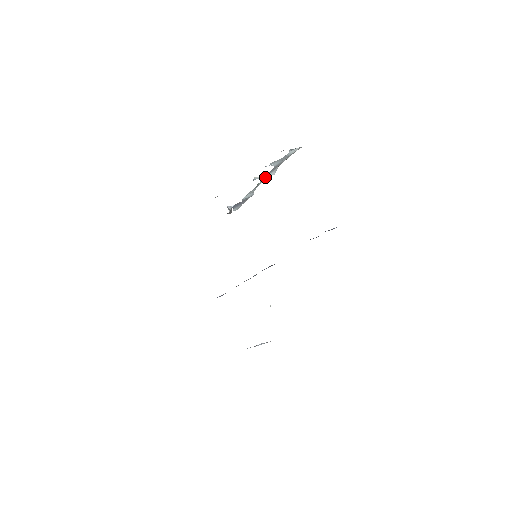
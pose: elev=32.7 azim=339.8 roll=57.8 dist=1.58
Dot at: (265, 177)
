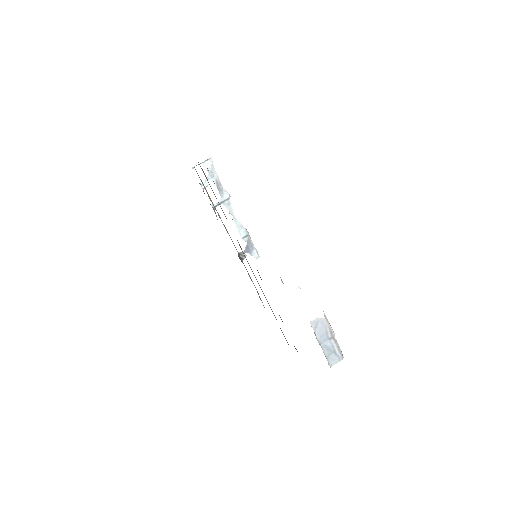
Dot at: (226, 203)
